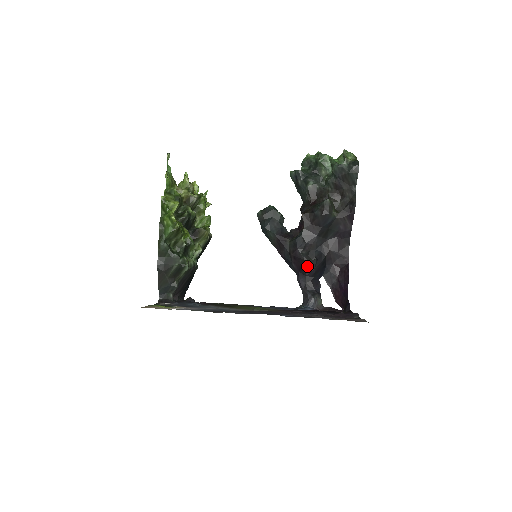
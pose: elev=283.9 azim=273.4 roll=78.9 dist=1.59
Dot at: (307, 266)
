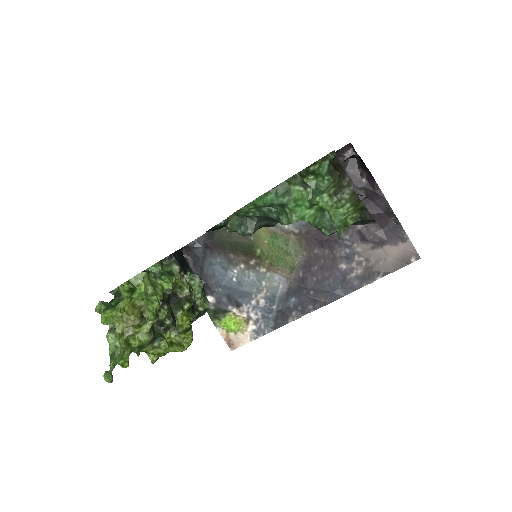
Dot at: occluded
